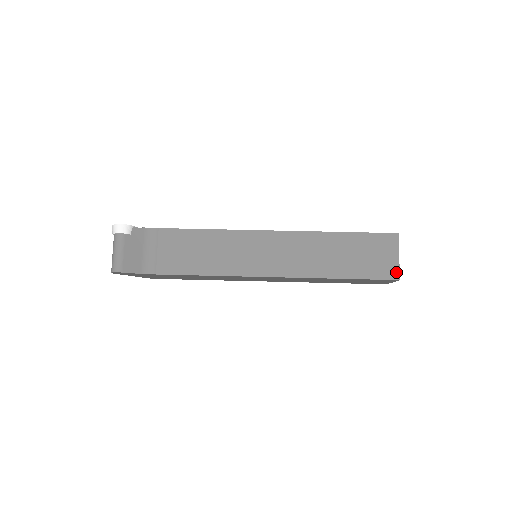
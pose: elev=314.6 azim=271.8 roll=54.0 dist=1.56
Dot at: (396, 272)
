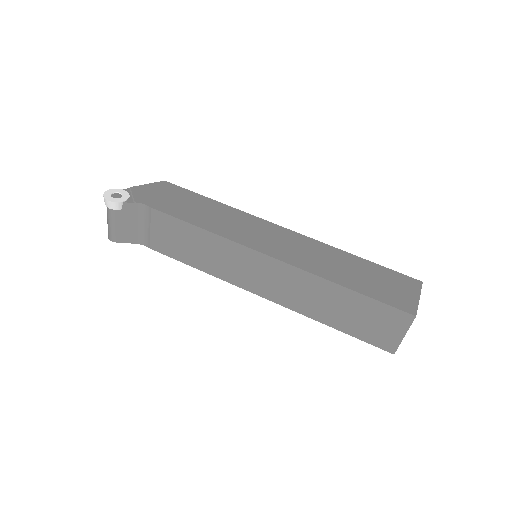
Dot at: (393, 347)
